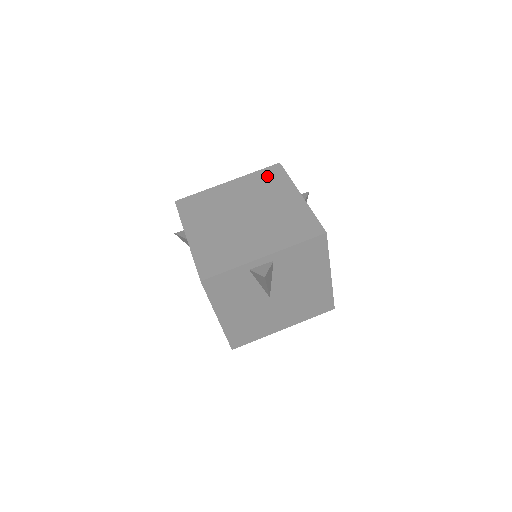
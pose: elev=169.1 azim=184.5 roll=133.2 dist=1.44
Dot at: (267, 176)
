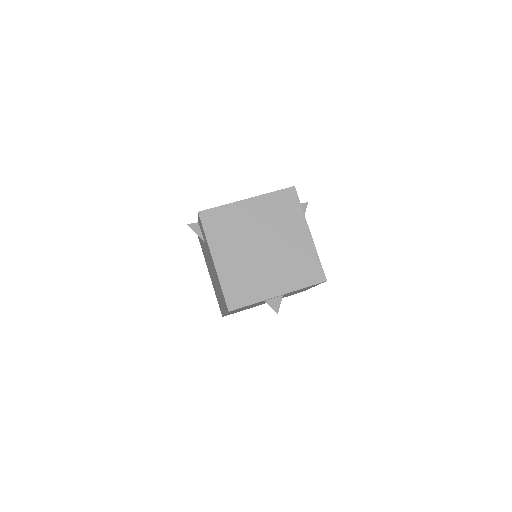
Dot at: (283, 201)
